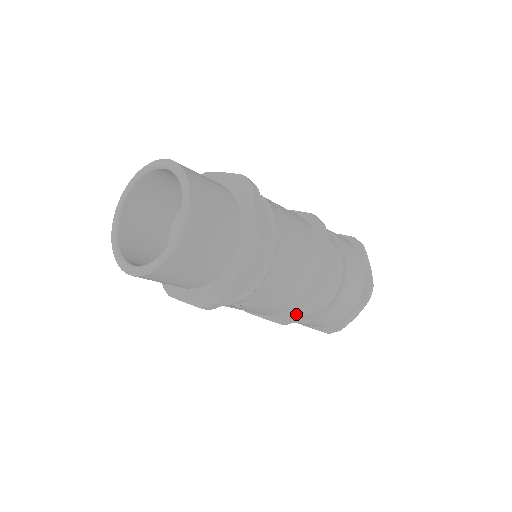
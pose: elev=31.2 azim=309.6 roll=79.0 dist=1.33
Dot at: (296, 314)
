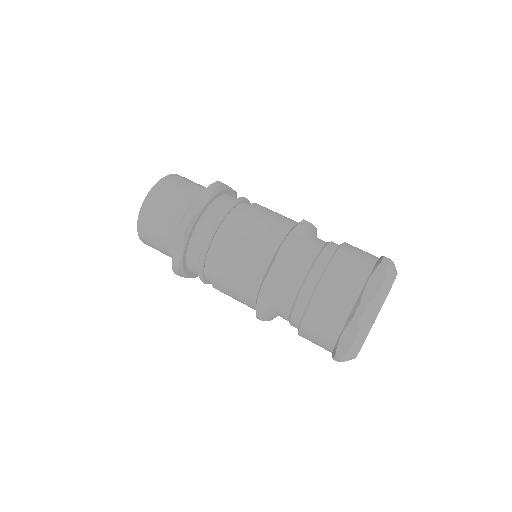
Dot at: (256, 305)
